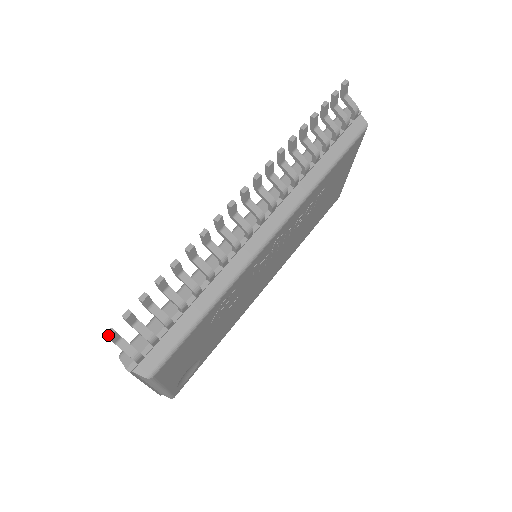
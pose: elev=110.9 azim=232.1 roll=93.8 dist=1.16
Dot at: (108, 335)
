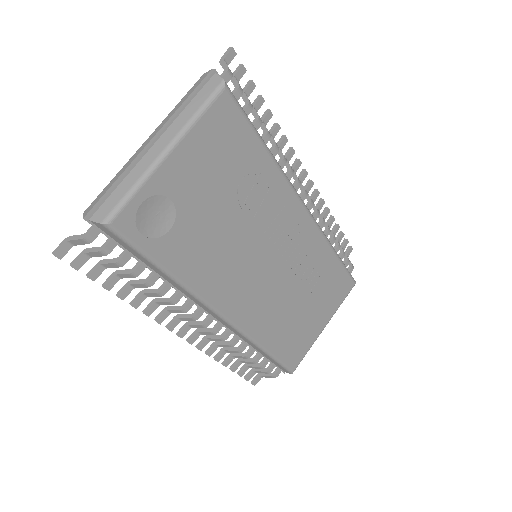
Dot at: (232, 48)
